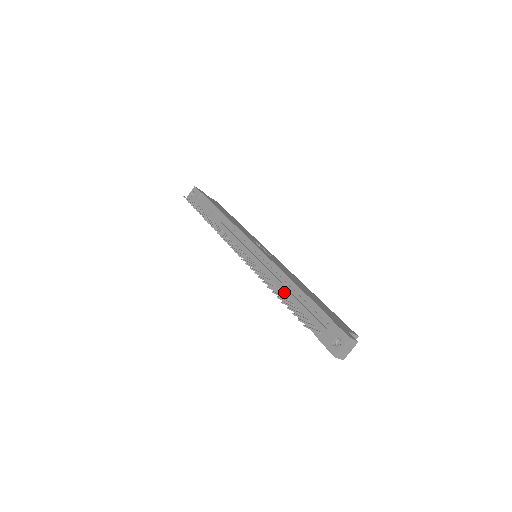
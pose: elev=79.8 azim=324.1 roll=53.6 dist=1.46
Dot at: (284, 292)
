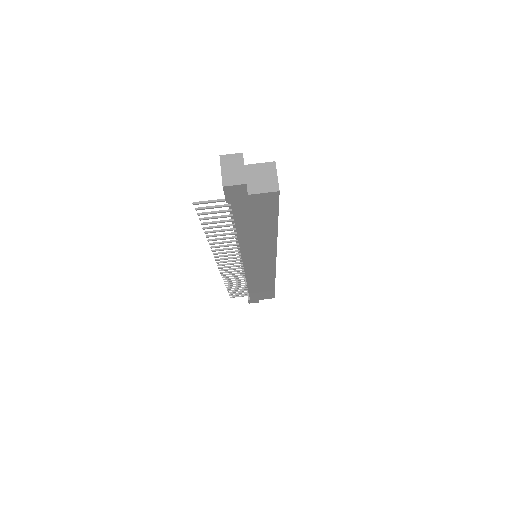
Dot at: occluded
